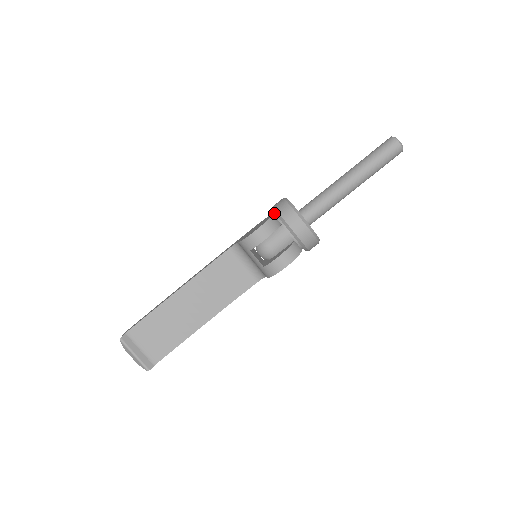
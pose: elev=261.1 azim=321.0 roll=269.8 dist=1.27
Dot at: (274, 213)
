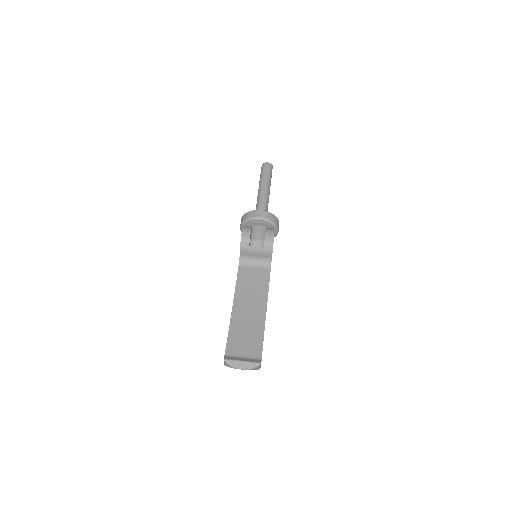
Dot at: occluded
